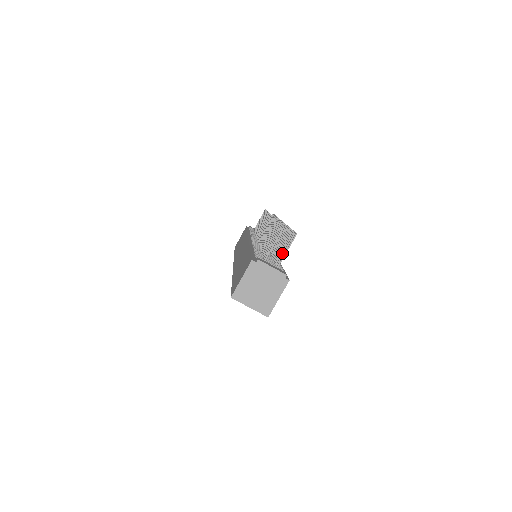
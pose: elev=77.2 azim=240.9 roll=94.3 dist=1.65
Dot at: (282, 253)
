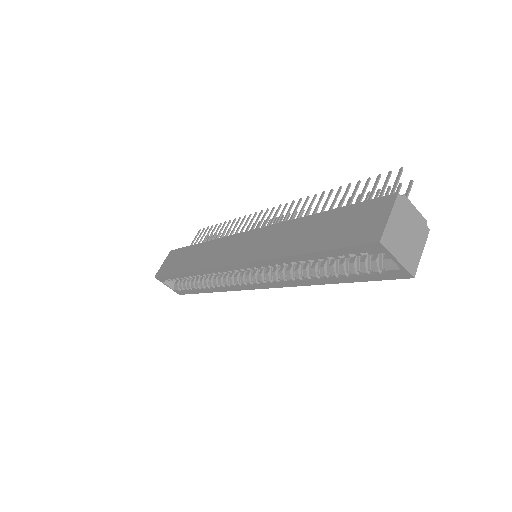
Dot at: occluded
